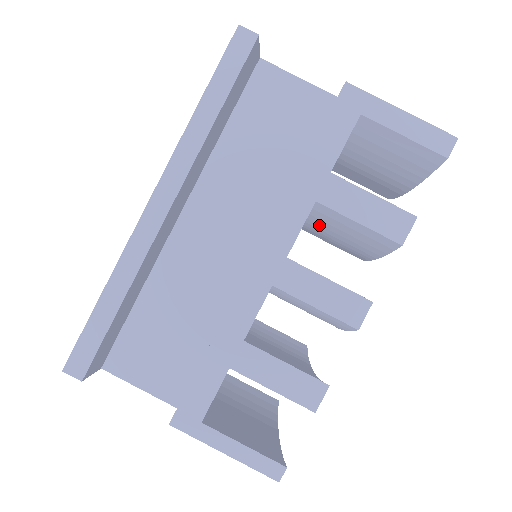
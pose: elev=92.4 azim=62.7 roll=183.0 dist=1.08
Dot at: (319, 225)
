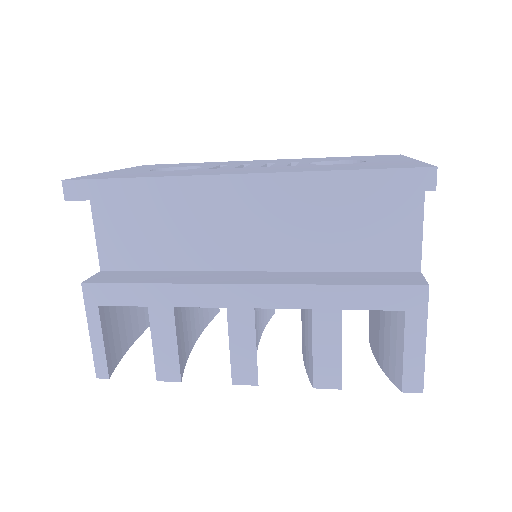
Dot at: occluded
